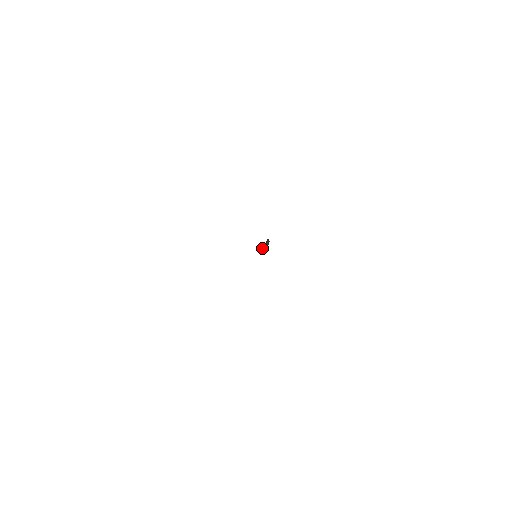
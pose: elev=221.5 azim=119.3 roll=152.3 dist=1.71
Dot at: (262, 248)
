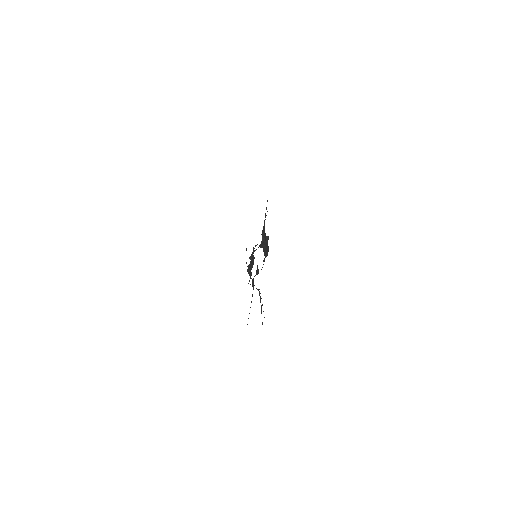
Dot at: (265, 244)
